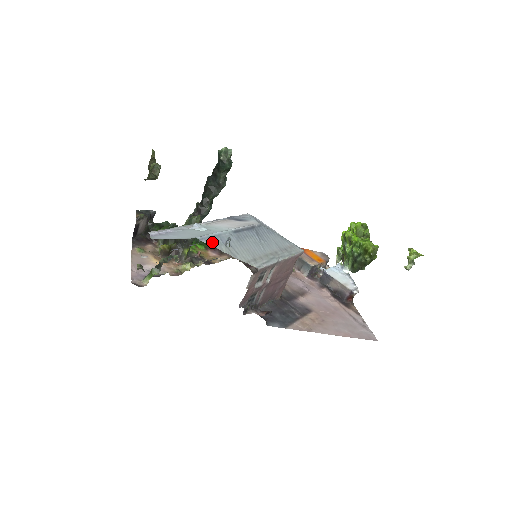
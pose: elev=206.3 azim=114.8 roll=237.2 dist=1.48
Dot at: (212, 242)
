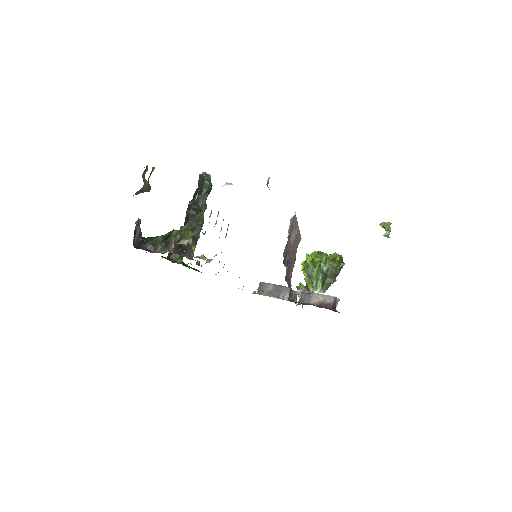
Dot at: occluded
